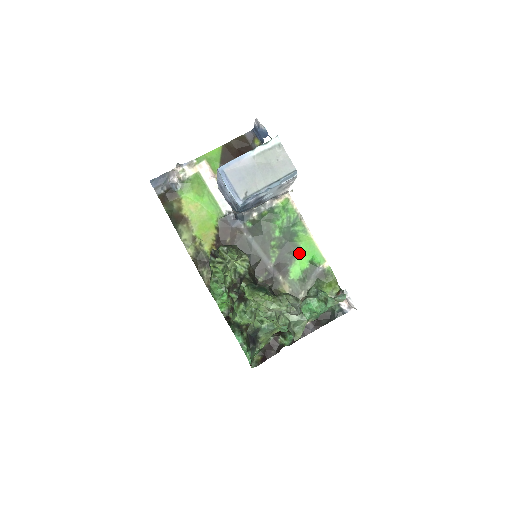
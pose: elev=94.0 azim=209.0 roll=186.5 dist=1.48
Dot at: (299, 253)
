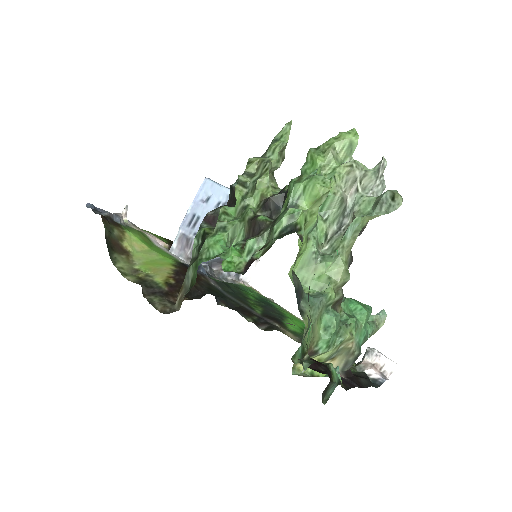
Dot at: (287, 317)
